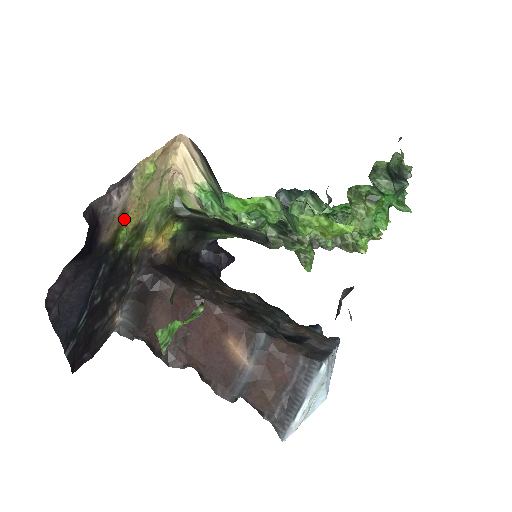
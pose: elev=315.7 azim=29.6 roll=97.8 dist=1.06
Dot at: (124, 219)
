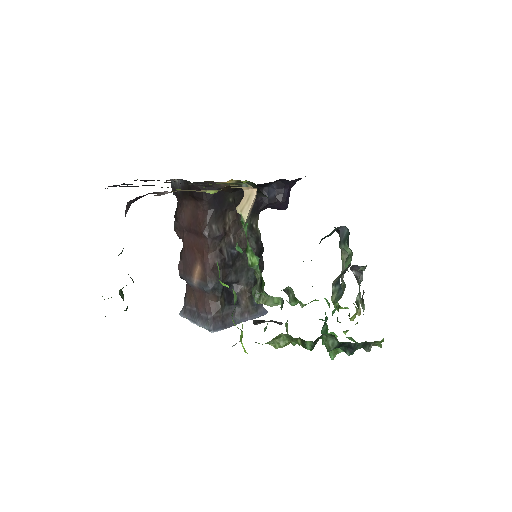
Dot at: occluded
